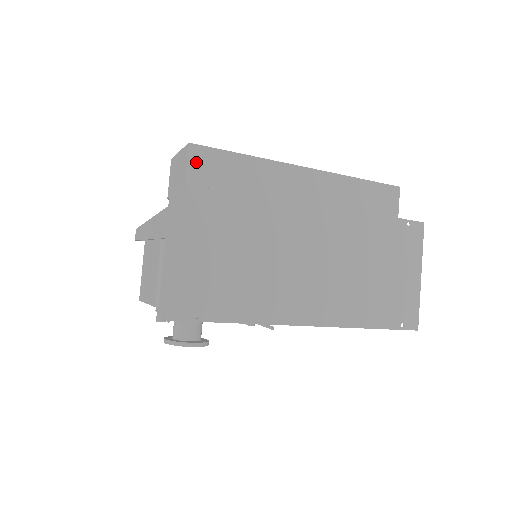
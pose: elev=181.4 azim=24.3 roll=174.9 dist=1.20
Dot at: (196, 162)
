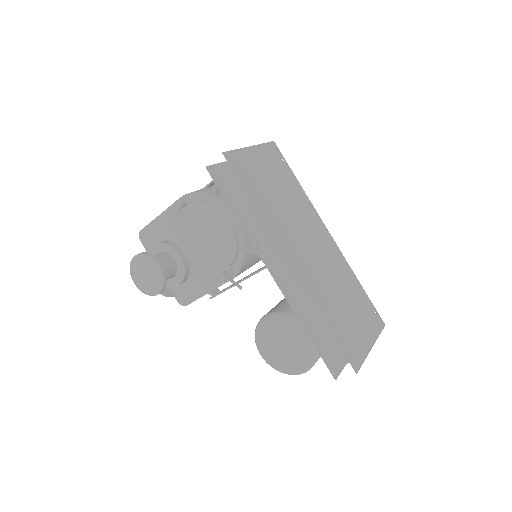
Dot at: occluded
